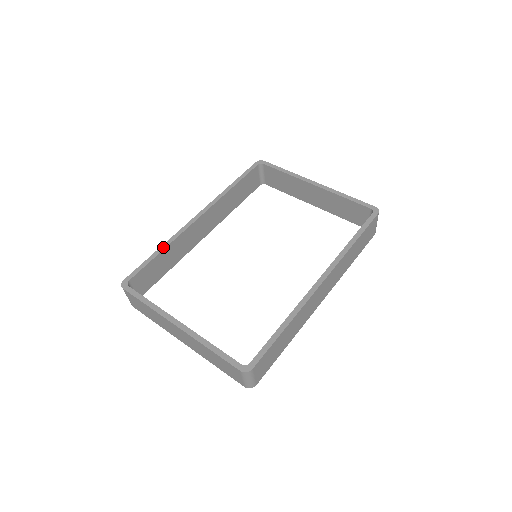
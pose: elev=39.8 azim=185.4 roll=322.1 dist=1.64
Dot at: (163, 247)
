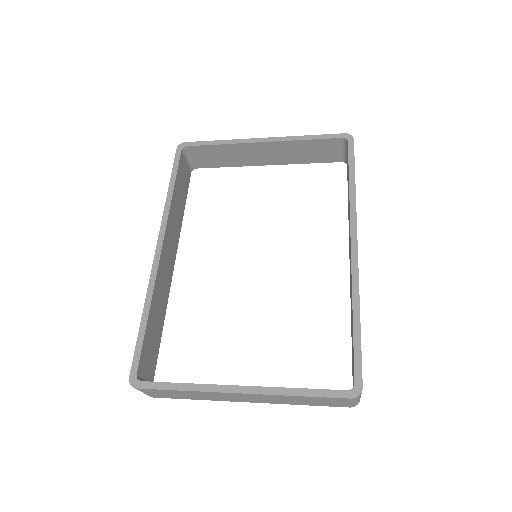
Dot at: (146, 309)
